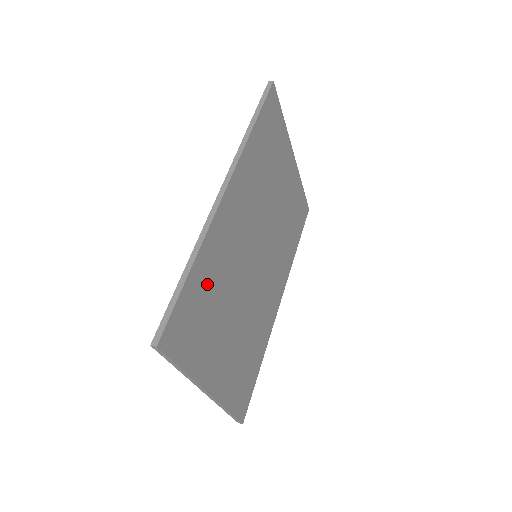
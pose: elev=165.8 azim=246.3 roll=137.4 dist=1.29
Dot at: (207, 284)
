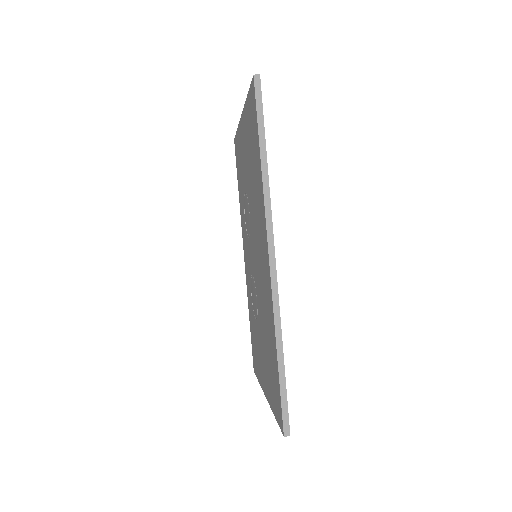
Dot at: occluded
